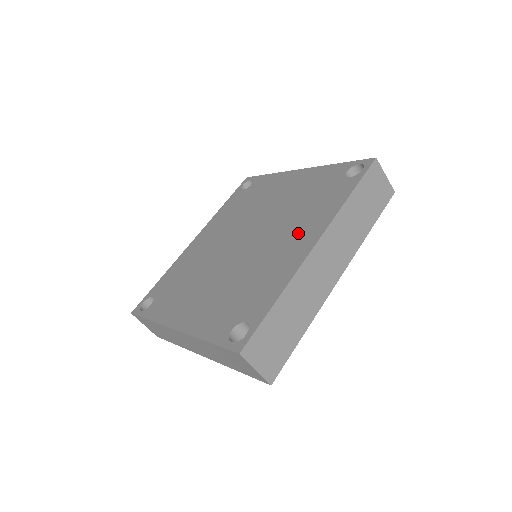
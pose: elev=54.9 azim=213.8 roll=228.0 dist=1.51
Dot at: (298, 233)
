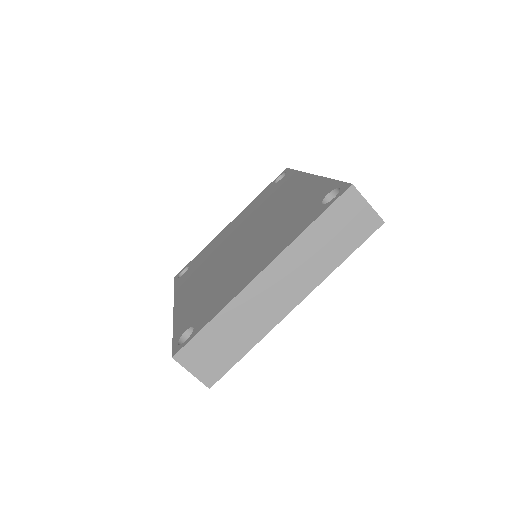
Dot at: (288, 193)
